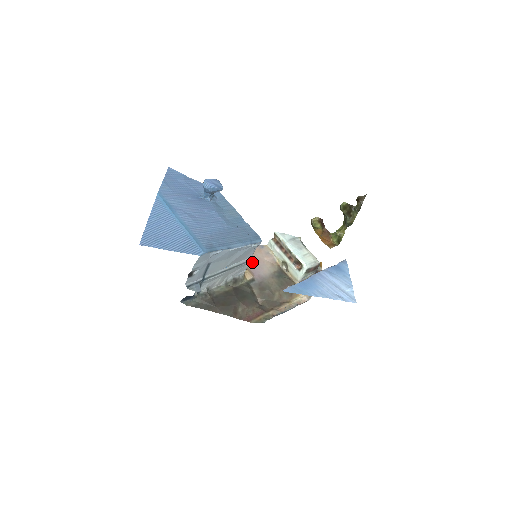
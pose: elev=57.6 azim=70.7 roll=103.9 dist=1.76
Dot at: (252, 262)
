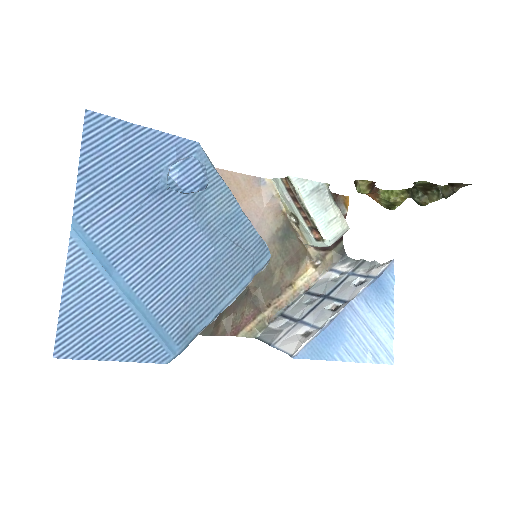
Dot at: occluded
